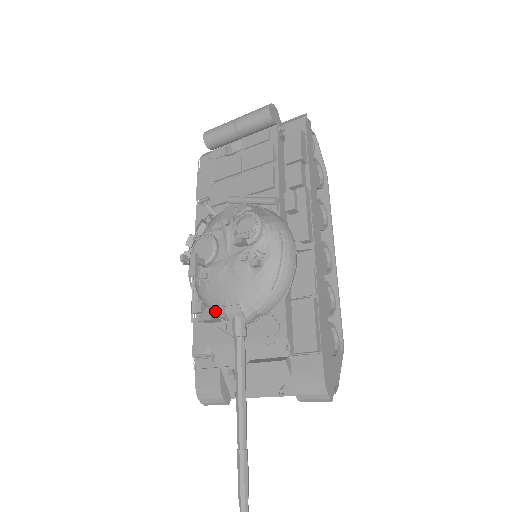
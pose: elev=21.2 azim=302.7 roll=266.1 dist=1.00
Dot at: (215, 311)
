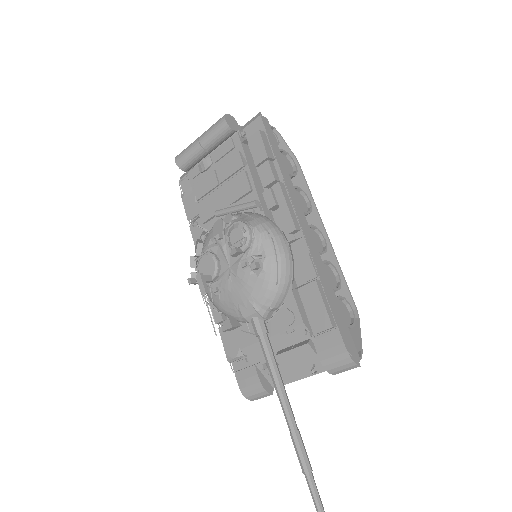
Dot at: (234, 318)
